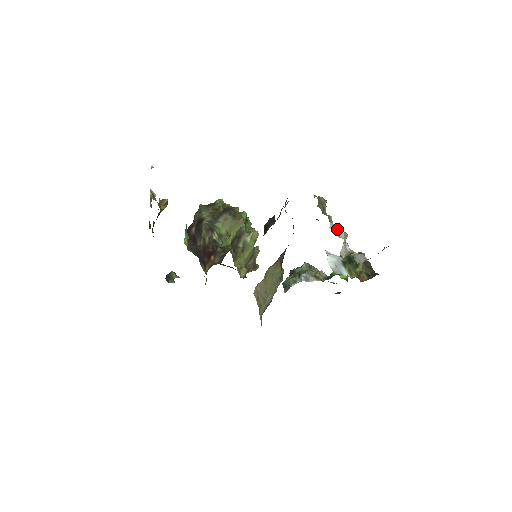
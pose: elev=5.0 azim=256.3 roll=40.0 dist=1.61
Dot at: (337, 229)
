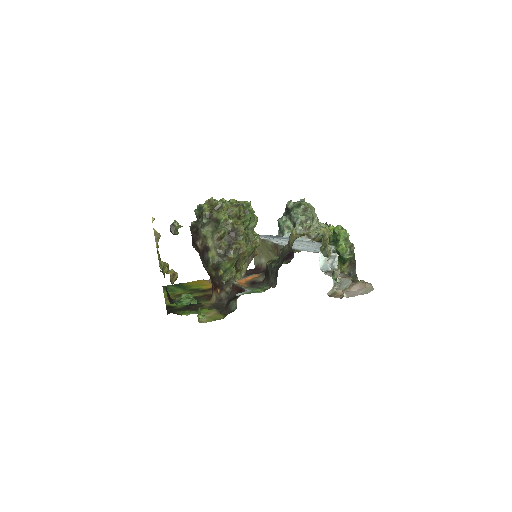
Dot at: (333, 258)
